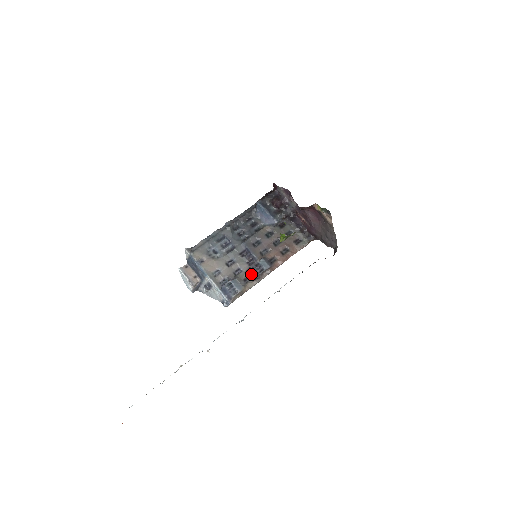
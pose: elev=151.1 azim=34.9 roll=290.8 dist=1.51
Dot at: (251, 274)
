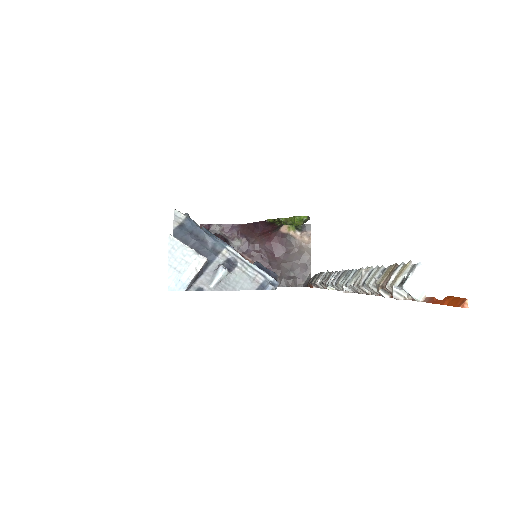
Dot at: occluded
